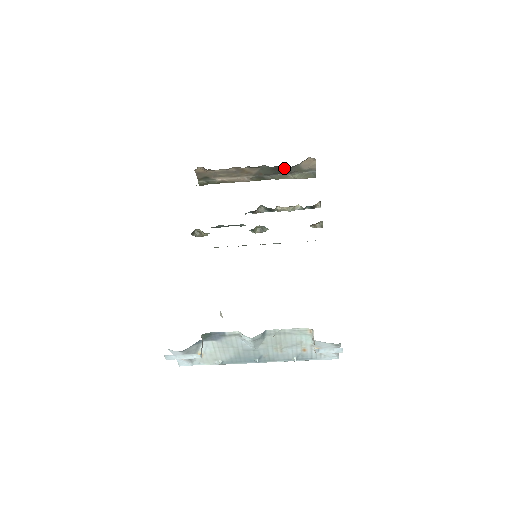
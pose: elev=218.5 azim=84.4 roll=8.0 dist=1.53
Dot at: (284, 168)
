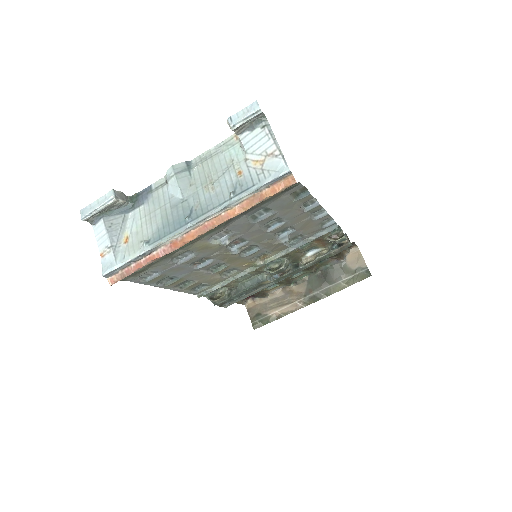
Dot at: (329, 270)
